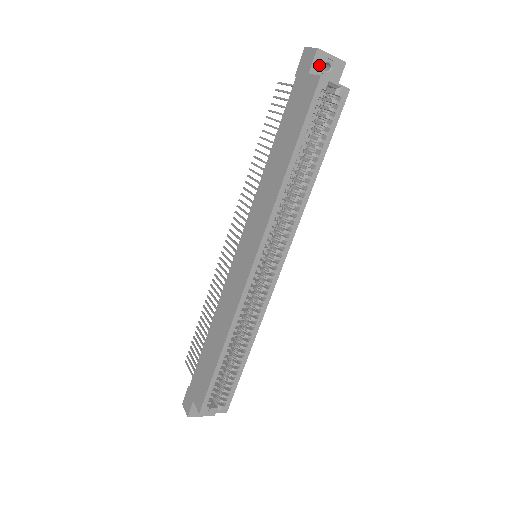
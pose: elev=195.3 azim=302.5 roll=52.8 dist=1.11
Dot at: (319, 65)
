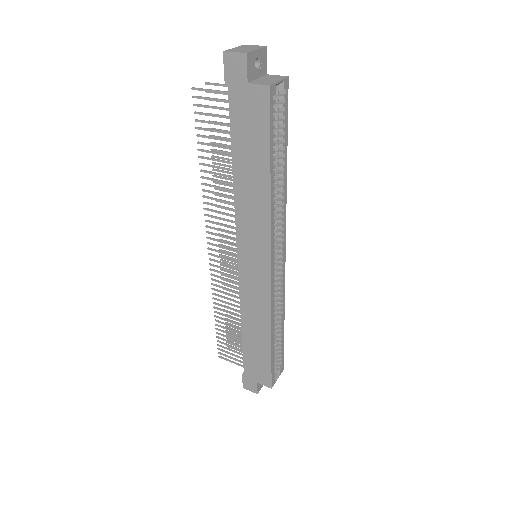
Dot at: (251, 68)
